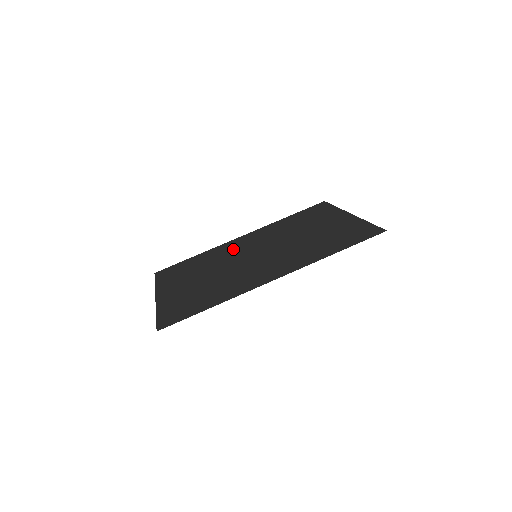
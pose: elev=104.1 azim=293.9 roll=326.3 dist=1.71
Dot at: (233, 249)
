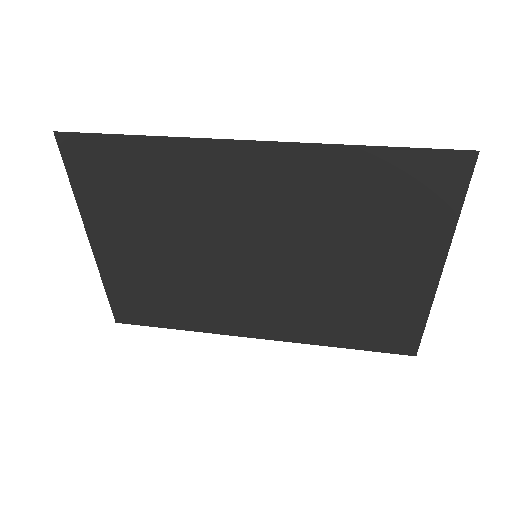
Dot at: occluded
